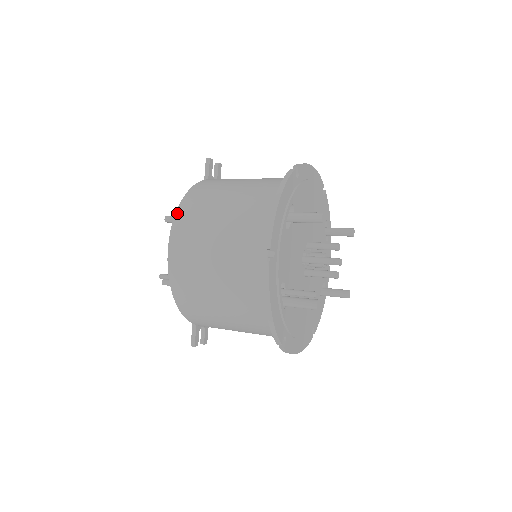
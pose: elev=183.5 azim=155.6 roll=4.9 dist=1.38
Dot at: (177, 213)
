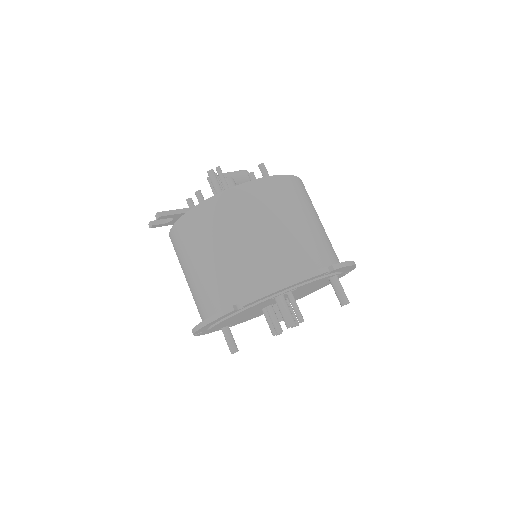
Dot at: (297, 178)
